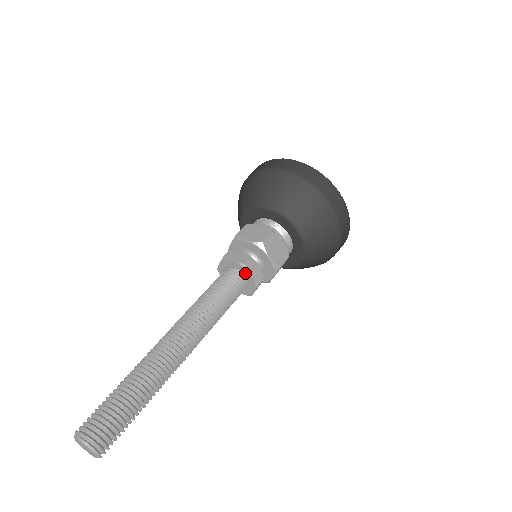
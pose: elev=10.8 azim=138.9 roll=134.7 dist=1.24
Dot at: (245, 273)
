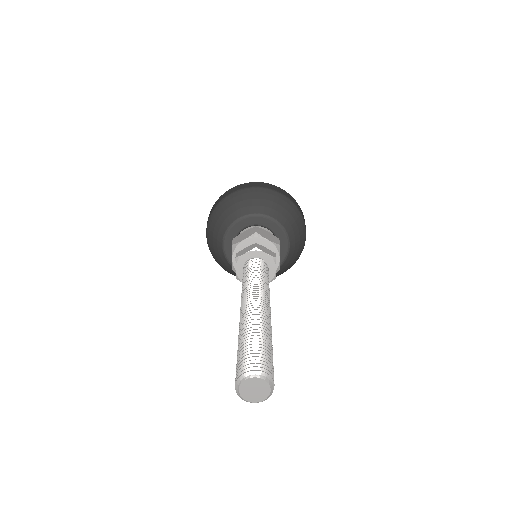
Dot at: (271, 266)
